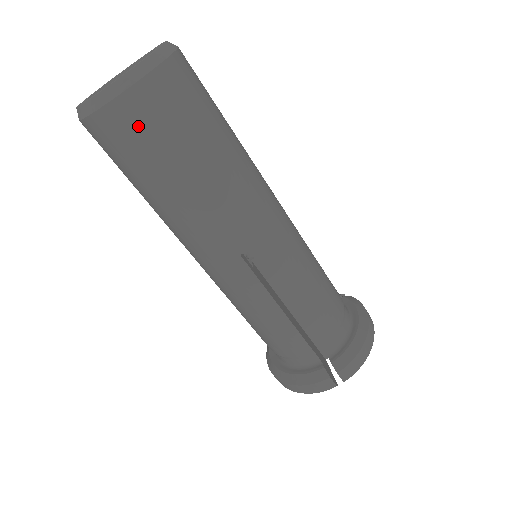
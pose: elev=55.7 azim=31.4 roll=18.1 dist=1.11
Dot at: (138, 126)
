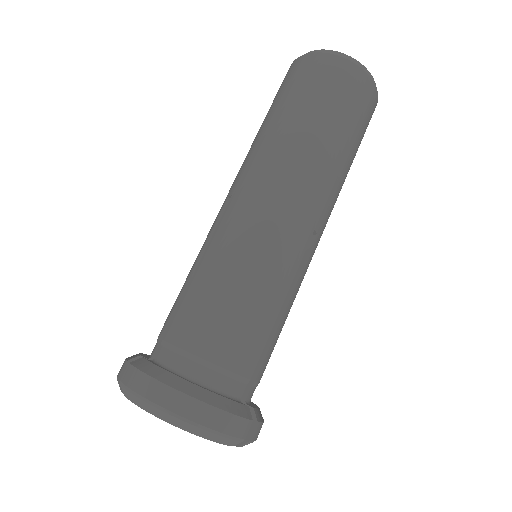
Dot at: (366, 105)
